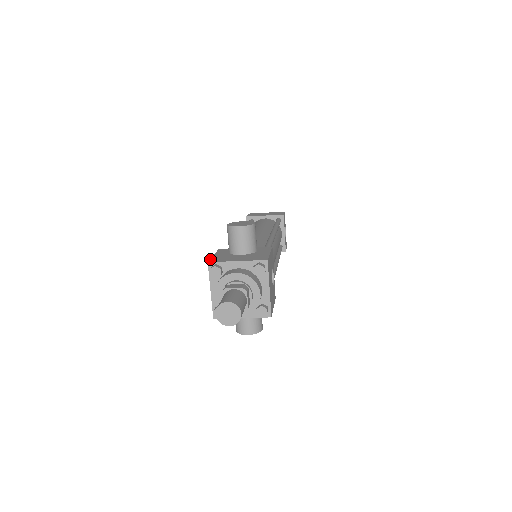
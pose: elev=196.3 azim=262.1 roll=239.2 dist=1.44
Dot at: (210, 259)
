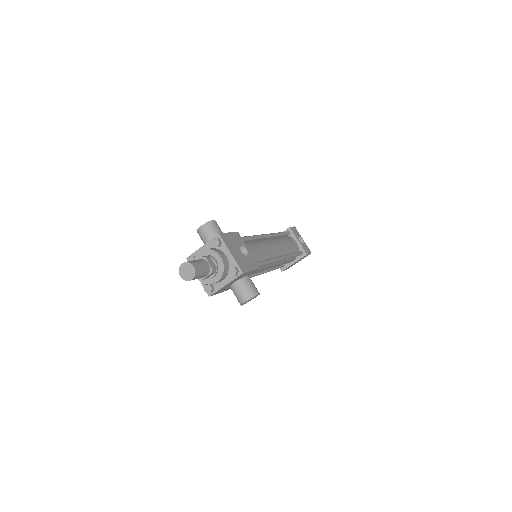
Dot at: occluded
